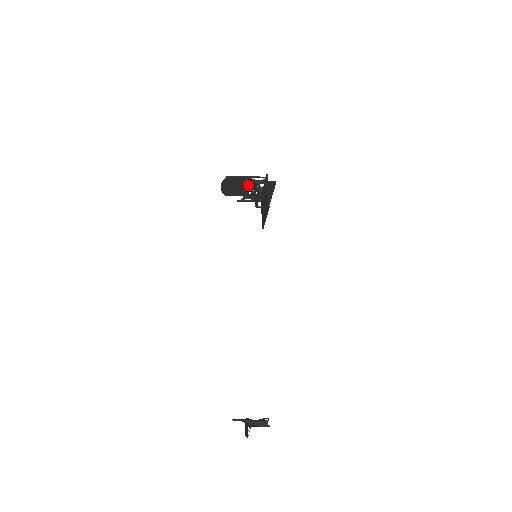
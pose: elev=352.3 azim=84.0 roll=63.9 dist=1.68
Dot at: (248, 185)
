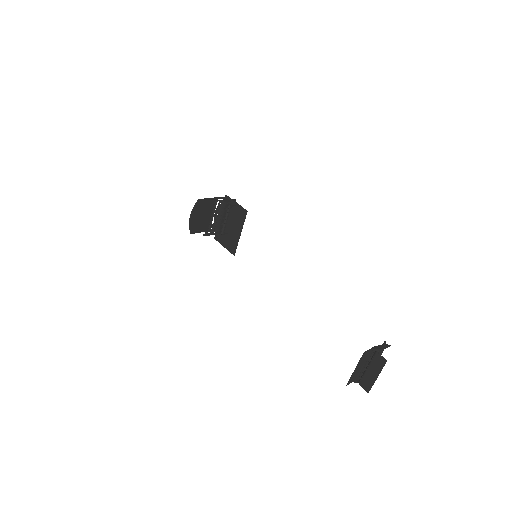
Dot at: (213, 211)
